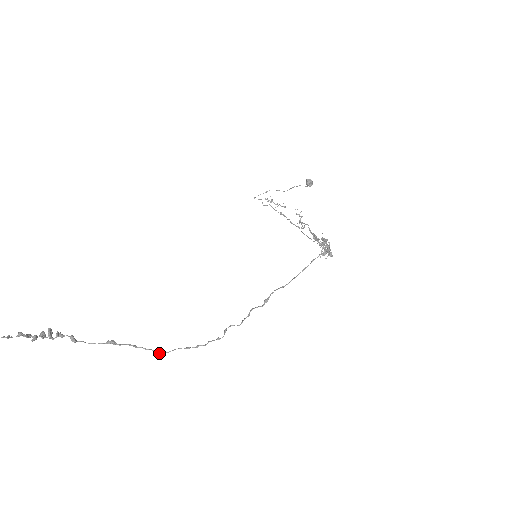
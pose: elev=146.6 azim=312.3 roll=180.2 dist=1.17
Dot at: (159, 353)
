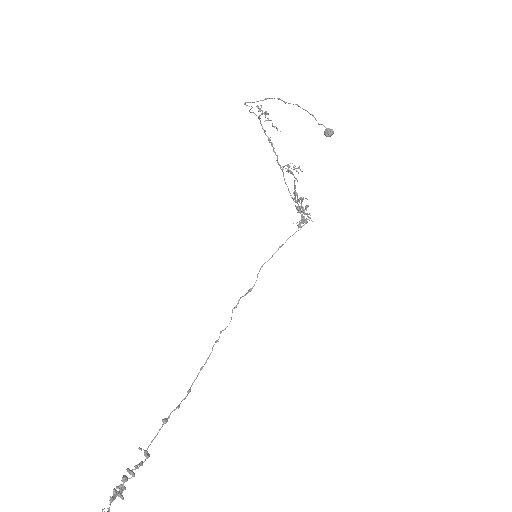
Dot at: (189, 392)
